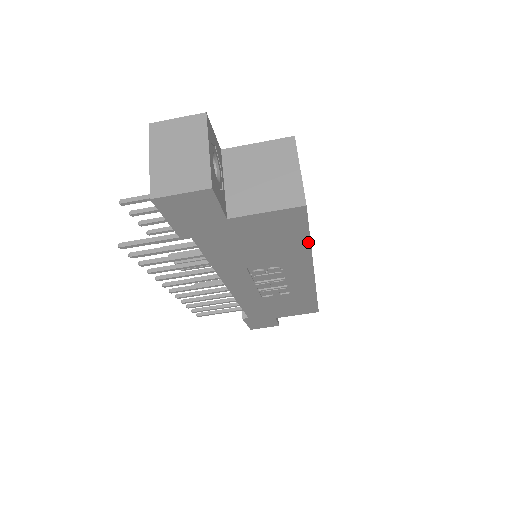
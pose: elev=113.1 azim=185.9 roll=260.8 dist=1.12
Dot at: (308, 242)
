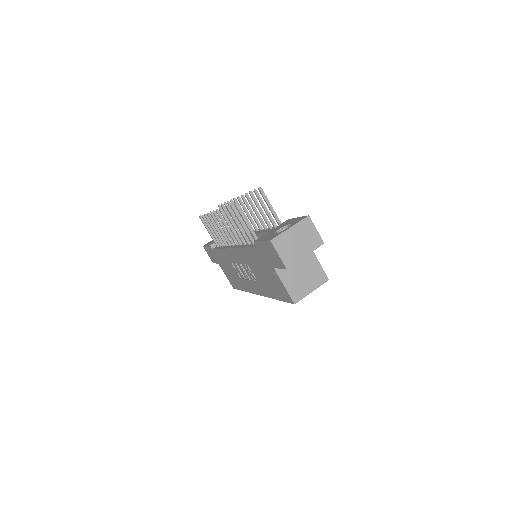
Dot at: (276, 298)
